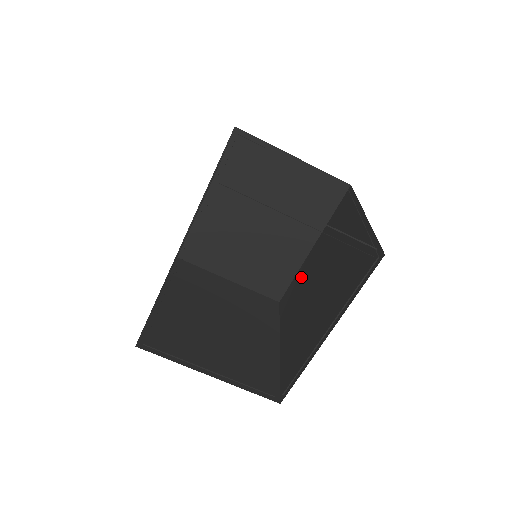
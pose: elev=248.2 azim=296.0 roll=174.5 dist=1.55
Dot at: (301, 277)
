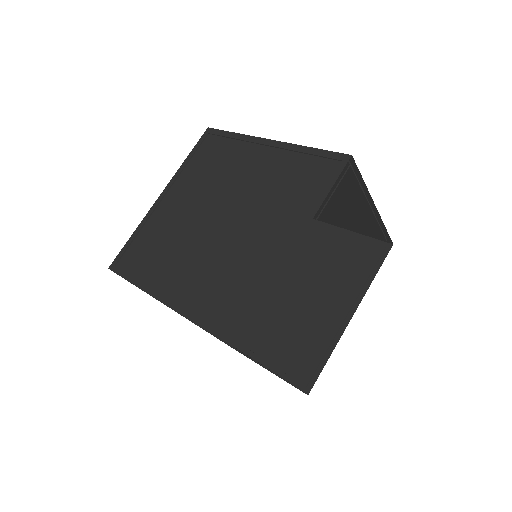
Dot at: occluded
